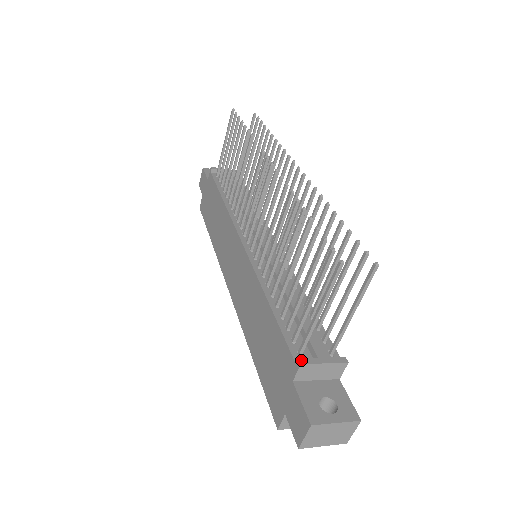
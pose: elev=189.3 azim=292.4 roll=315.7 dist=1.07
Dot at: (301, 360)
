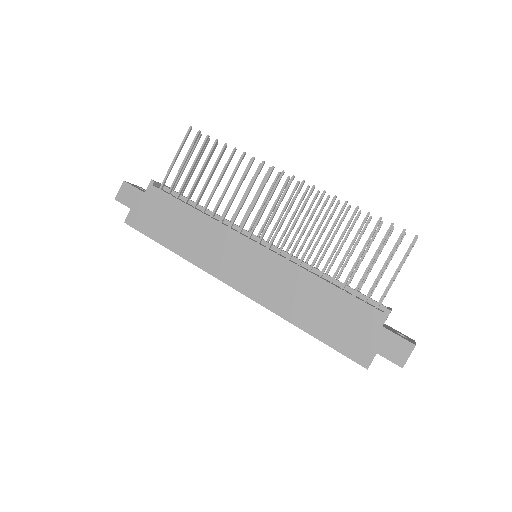
Dot at: (388, 309)
